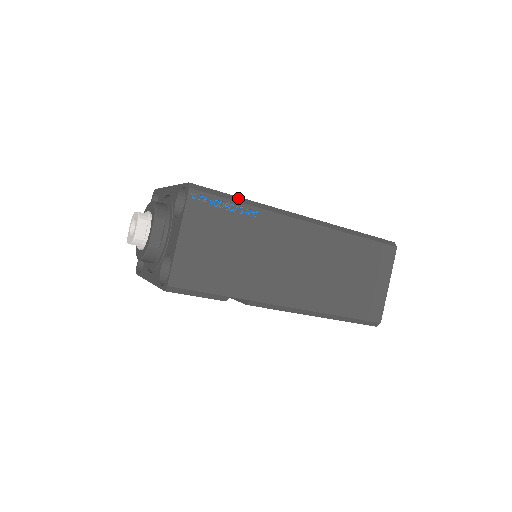
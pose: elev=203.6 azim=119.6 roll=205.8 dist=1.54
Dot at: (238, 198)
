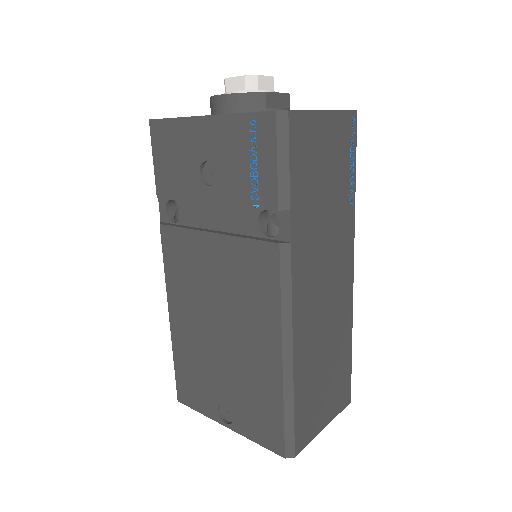
Dot at: occluded
